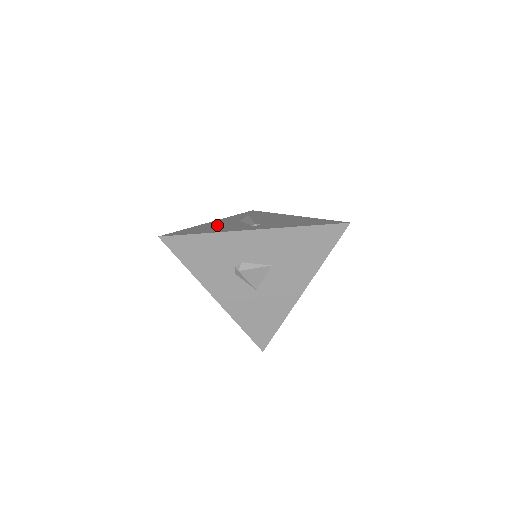
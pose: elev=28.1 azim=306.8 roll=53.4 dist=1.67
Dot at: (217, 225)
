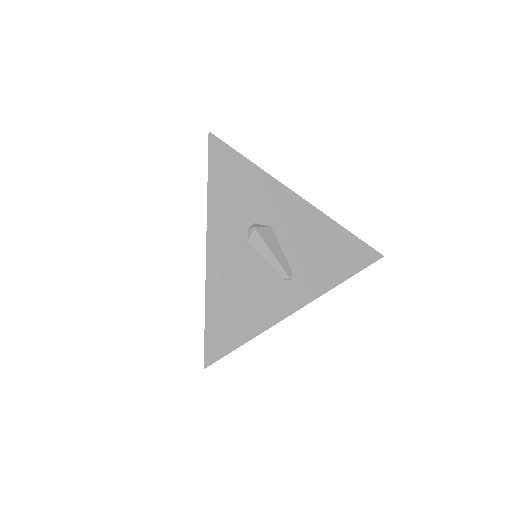
Dot at: (236, 281)
